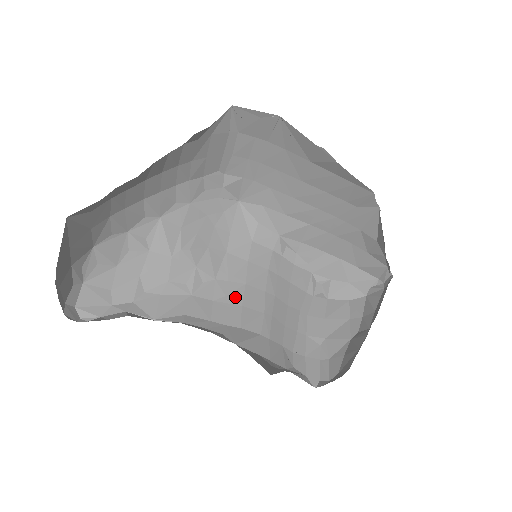
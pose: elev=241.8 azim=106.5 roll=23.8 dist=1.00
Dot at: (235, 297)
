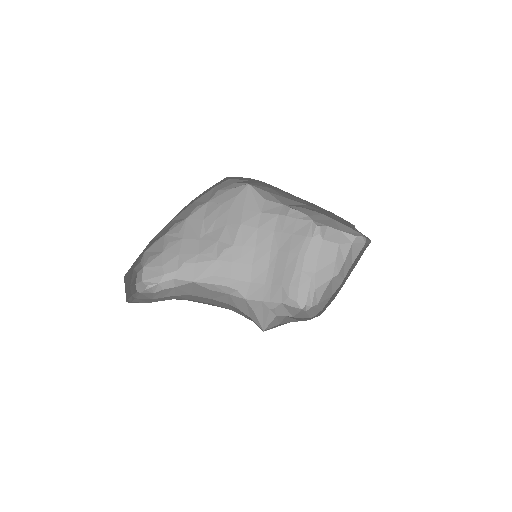
Dot at: (247, 258)
